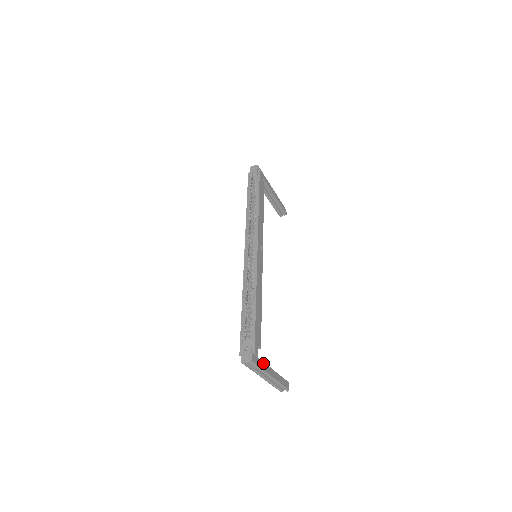
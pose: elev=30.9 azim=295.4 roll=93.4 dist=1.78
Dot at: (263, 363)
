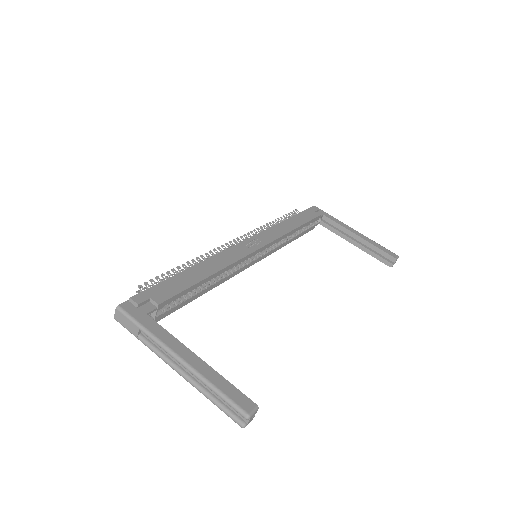
Dot at: (159, 327)
